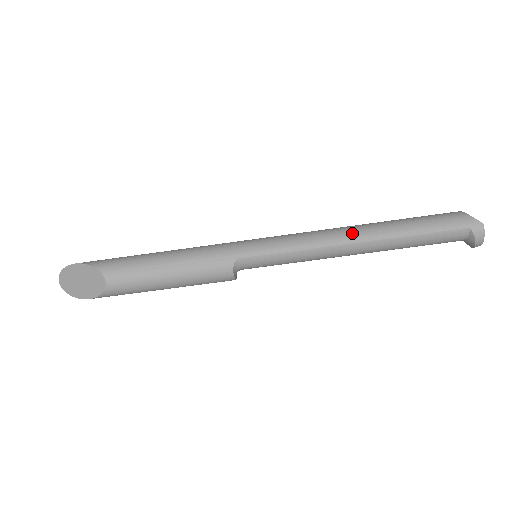
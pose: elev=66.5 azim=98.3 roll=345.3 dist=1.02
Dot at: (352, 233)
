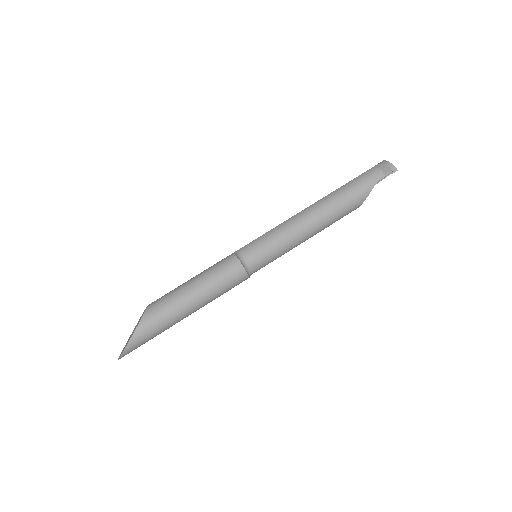
Dot at: occluded
